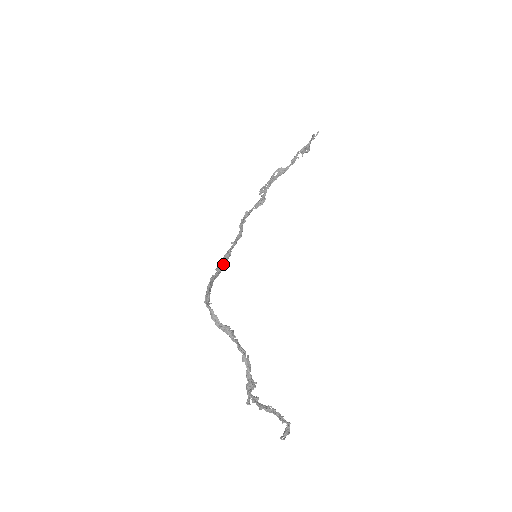
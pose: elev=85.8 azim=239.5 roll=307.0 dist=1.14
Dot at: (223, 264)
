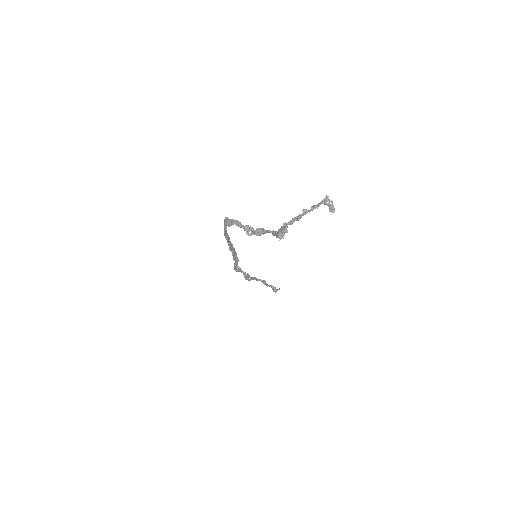
Dot at: (230, 243)
